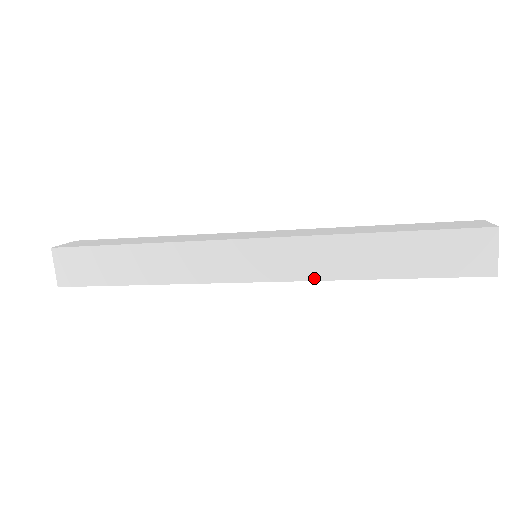
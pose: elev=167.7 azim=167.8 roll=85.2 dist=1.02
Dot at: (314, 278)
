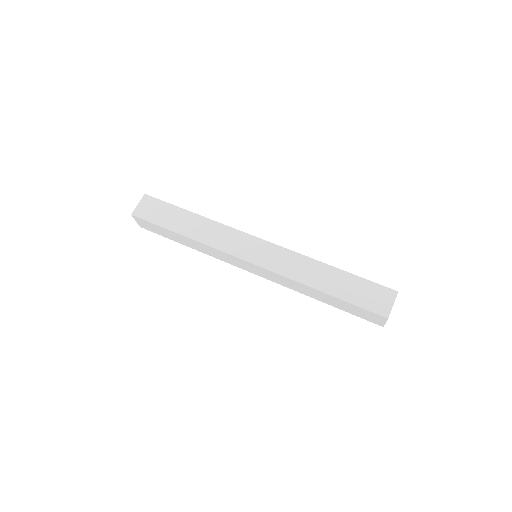
Dot at: (285, 286)
